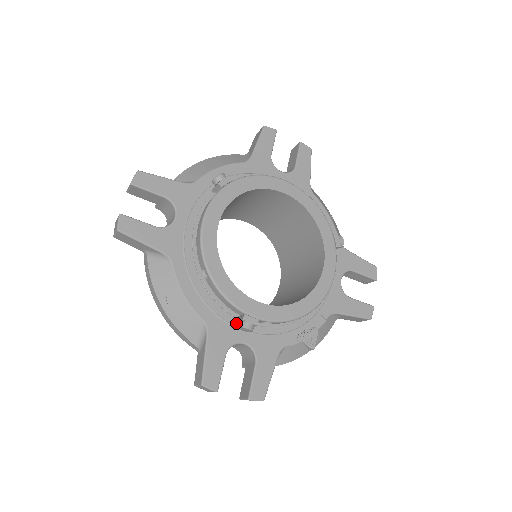
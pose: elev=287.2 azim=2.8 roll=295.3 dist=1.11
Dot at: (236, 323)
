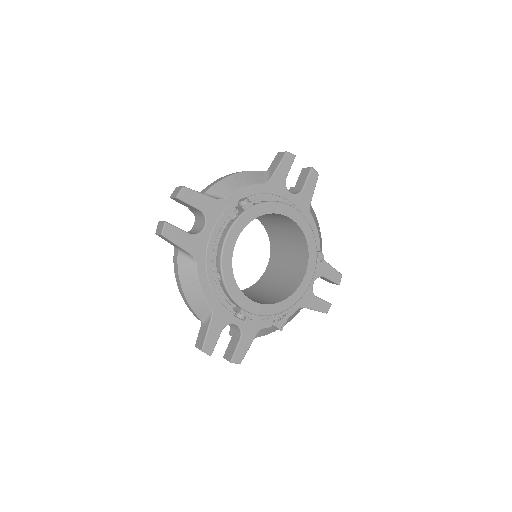
Dot at: (233, 310)
